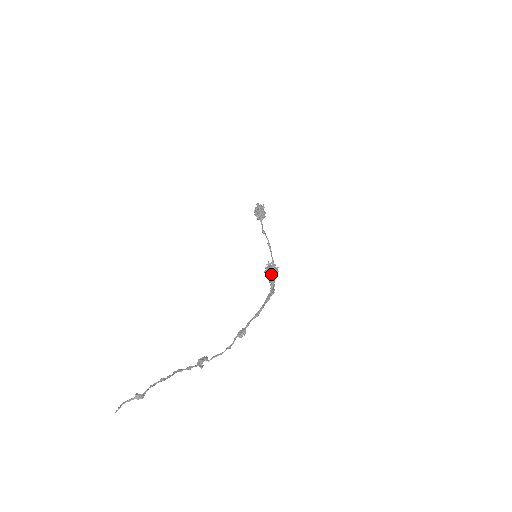
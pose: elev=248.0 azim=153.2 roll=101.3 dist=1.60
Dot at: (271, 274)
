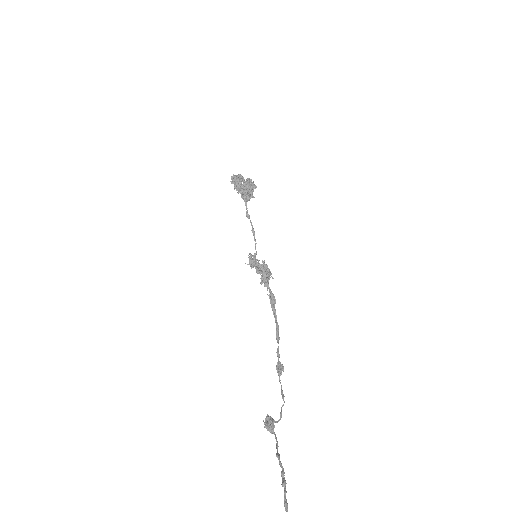
Dot at: (267, 276)
